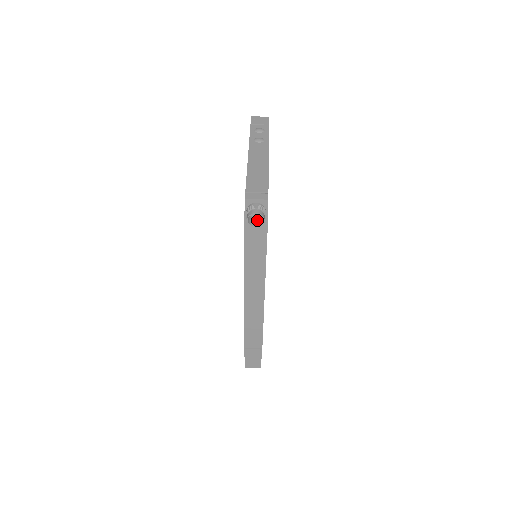
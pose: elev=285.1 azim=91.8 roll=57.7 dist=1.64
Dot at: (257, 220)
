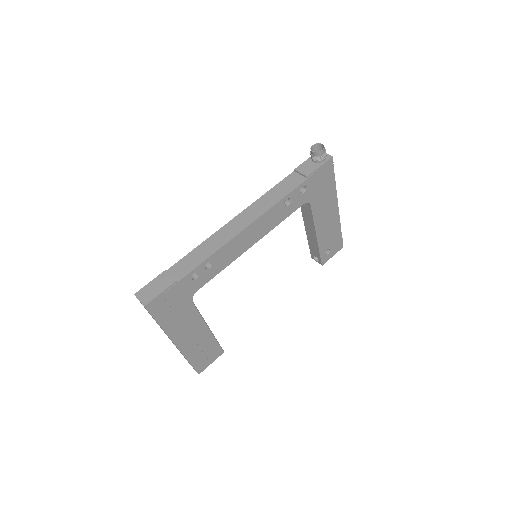
Dot at: (315, 158)
